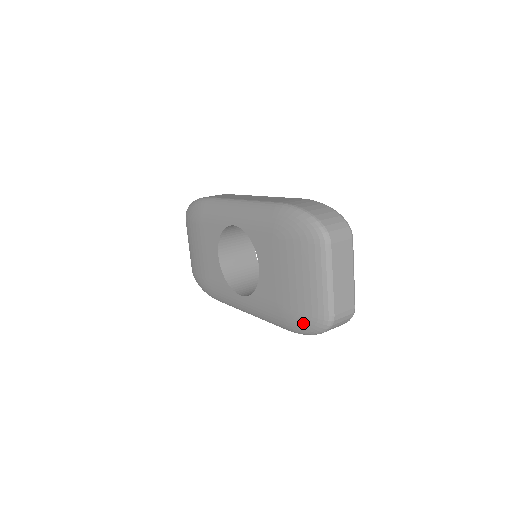
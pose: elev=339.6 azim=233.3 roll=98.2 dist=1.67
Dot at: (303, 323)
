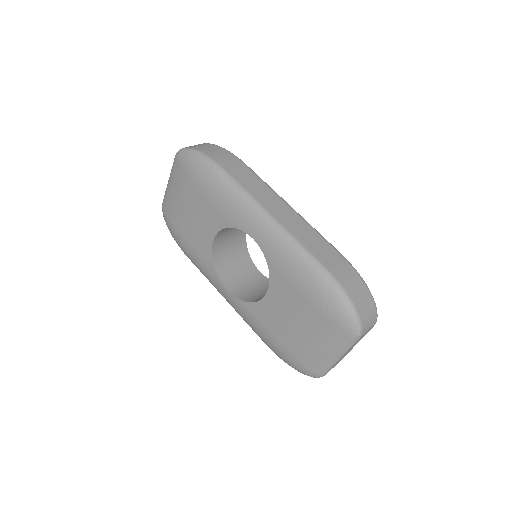
Dot at: (291, 362)
